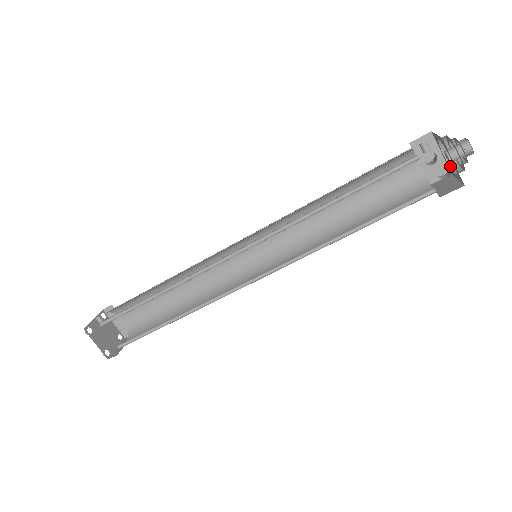
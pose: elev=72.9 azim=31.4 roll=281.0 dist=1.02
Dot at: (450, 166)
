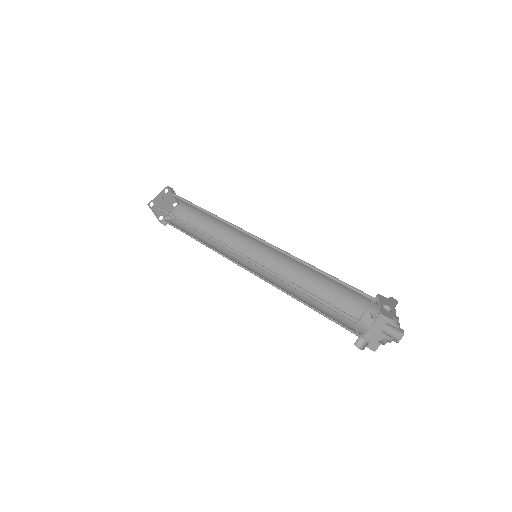
Dot at: (364, 347)
